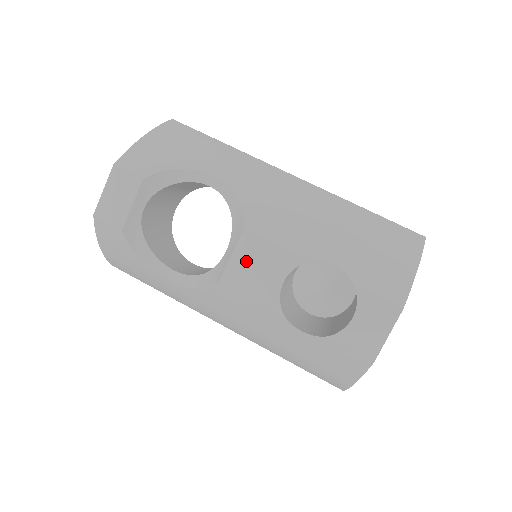
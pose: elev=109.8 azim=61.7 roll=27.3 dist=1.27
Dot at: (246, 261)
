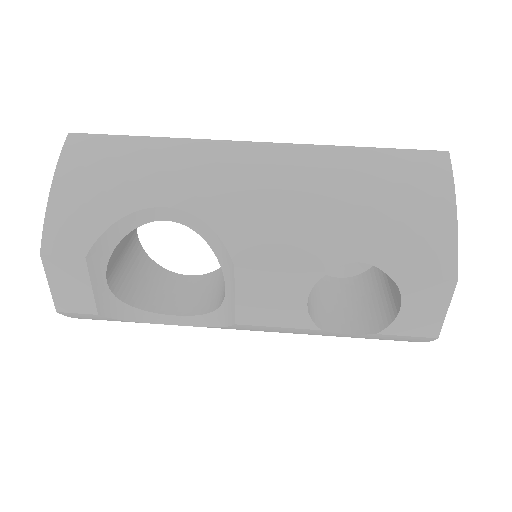
Dot at: (254, 297)
